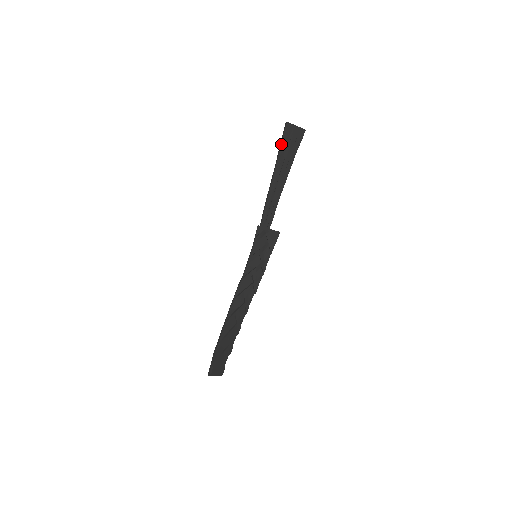
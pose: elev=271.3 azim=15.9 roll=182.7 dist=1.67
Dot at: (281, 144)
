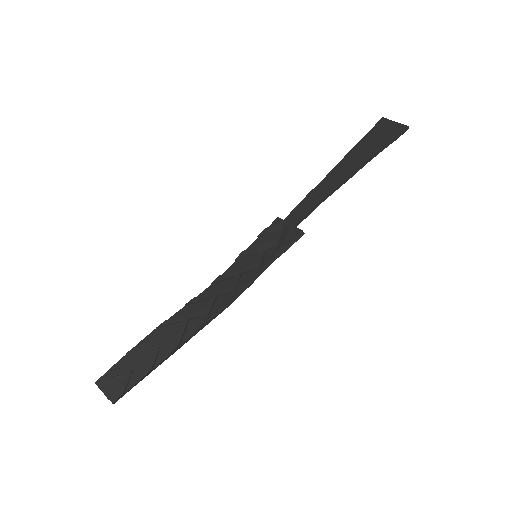
Dot at: (362, 139)
